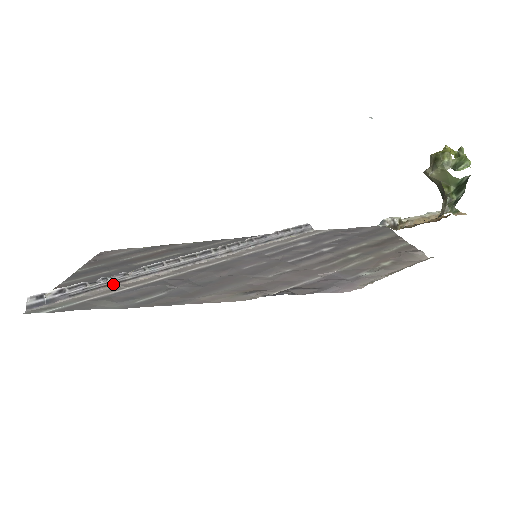
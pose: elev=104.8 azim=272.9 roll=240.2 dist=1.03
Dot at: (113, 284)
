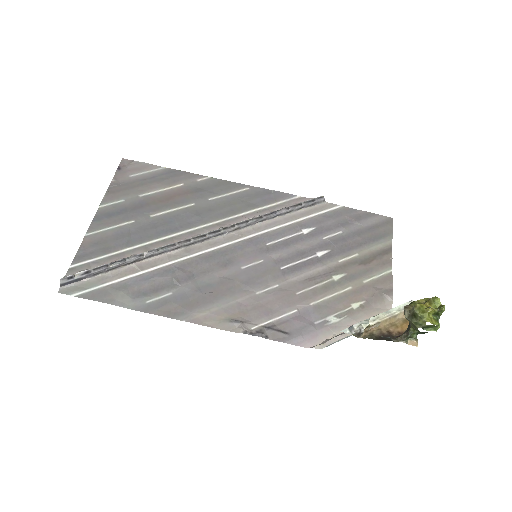
Dot at: (130, 263)
